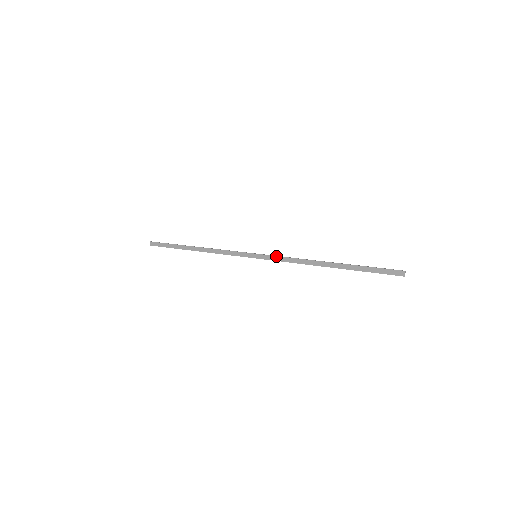
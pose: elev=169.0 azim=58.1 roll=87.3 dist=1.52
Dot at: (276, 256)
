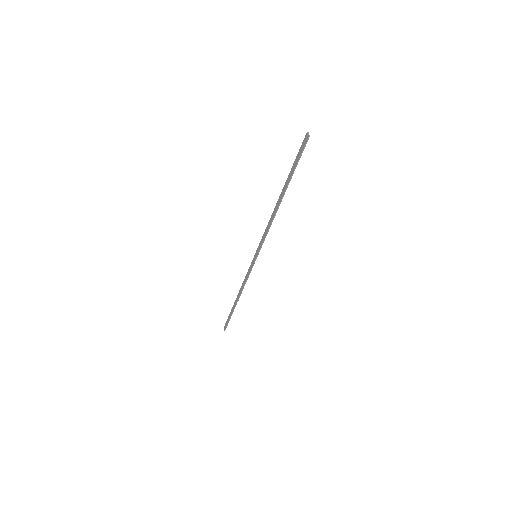
Dot at: (261, 239)
